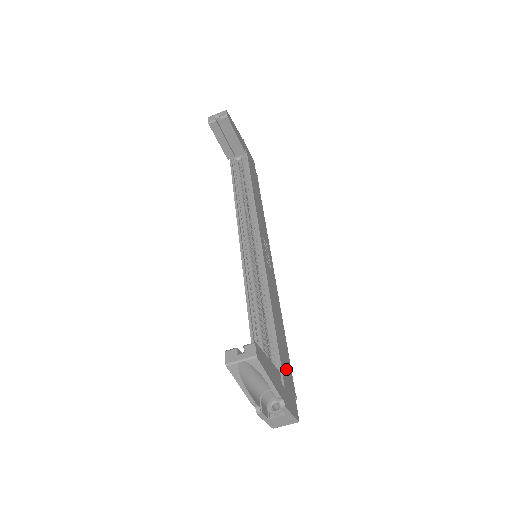
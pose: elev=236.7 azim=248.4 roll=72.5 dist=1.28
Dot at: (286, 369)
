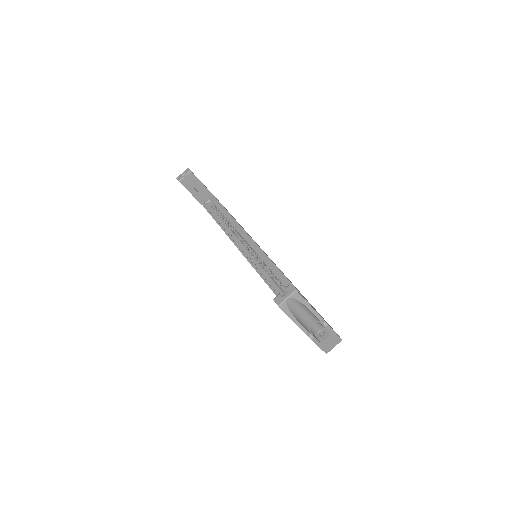
Dot at: occluded
